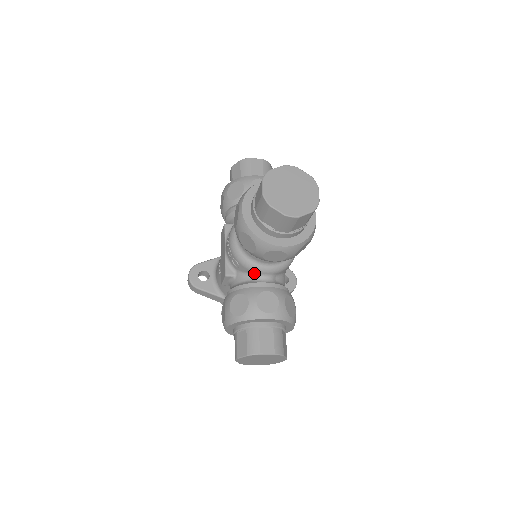
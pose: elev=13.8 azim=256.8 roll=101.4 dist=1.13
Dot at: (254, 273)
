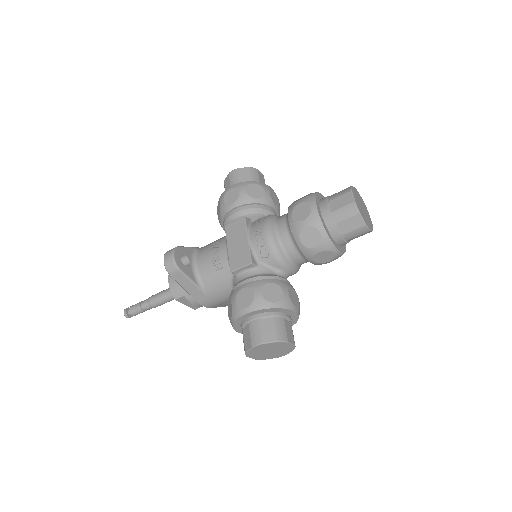
Dot at: (280, 268)
